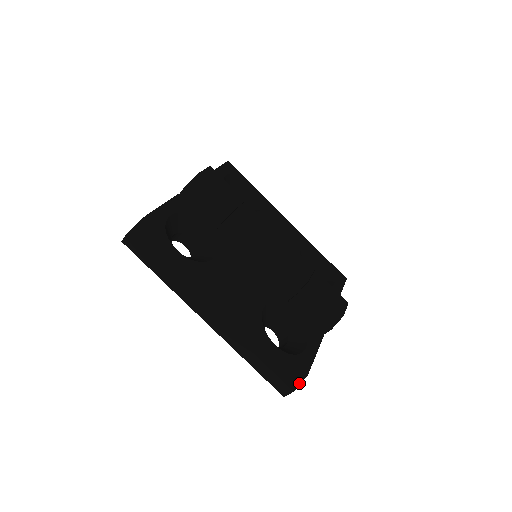
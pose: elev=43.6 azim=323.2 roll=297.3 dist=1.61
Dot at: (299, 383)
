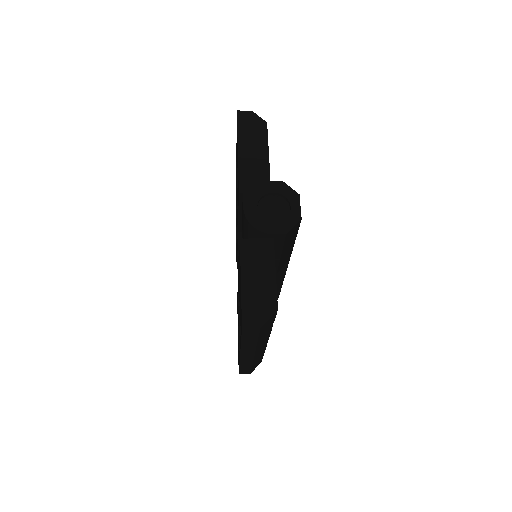
Dot at: occluded
